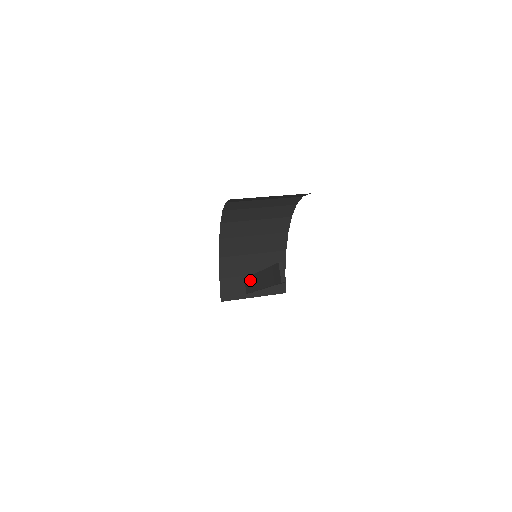
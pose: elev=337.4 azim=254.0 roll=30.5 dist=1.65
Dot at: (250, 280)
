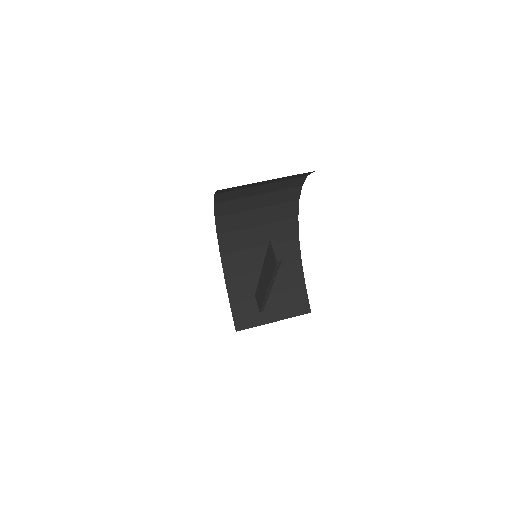
Dot at: (258, 291)
